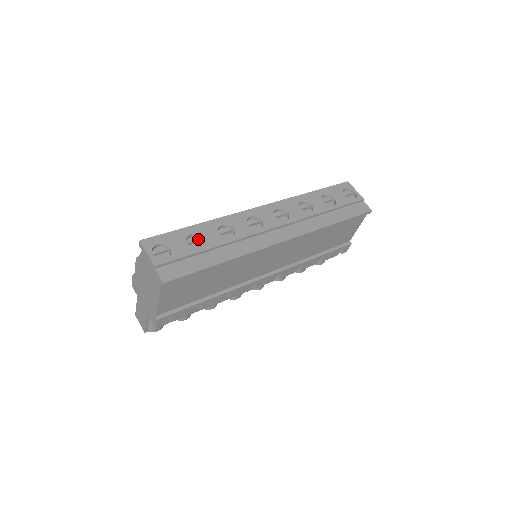
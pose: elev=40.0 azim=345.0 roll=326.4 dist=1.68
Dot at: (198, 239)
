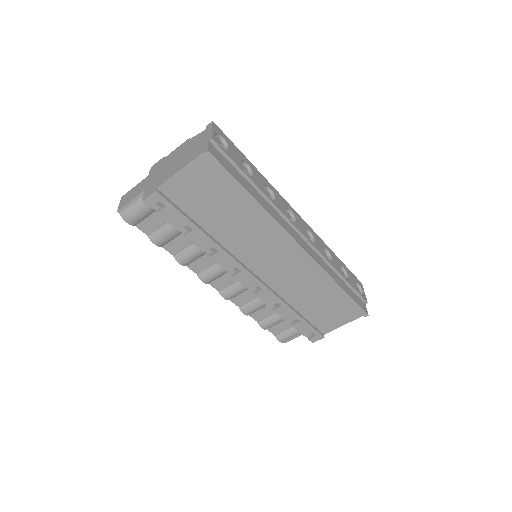
Dot at: (248, 172)
